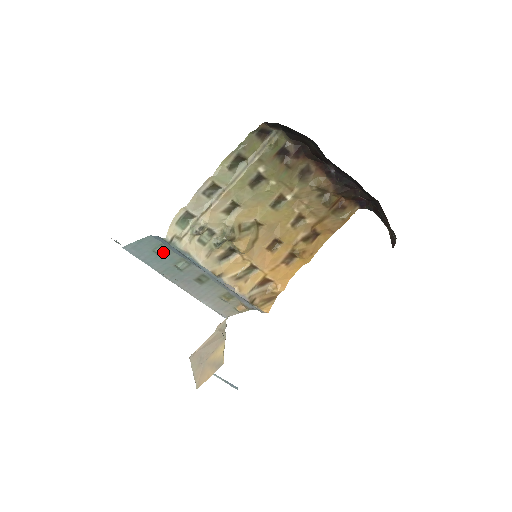
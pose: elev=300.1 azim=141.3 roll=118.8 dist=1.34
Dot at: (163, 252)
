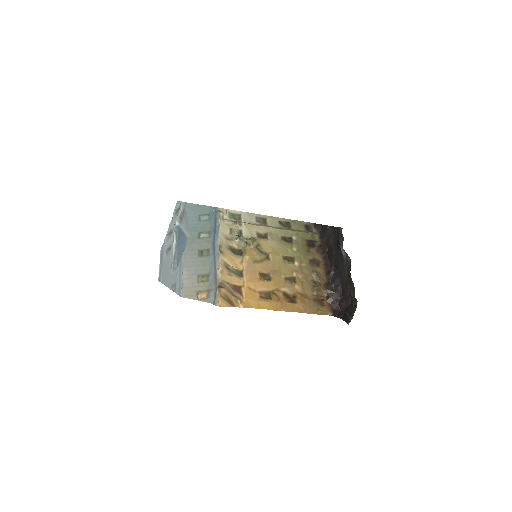
Dot at: (204, 220)
